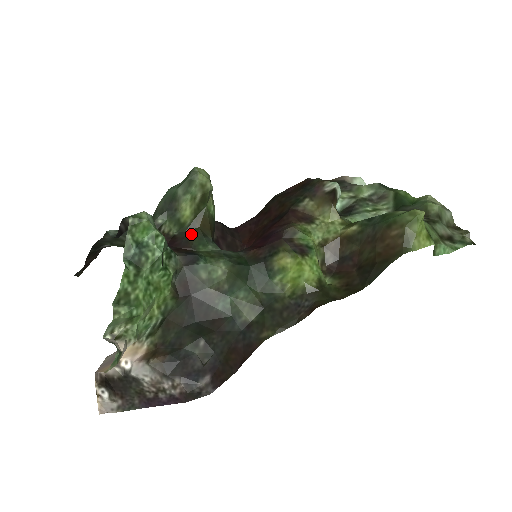
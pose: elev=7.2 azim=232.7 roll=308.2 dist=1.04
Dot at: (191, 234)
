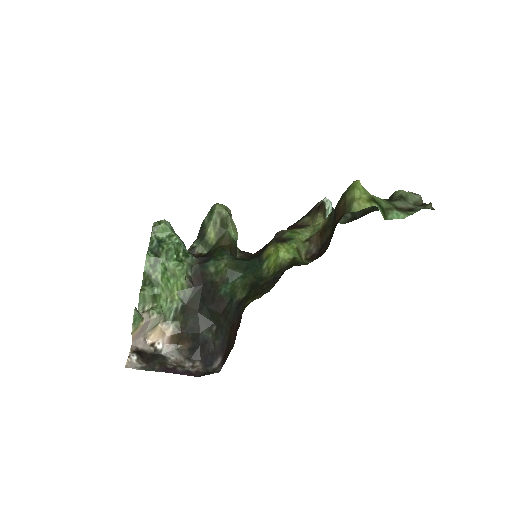
Dot at: (214, 250)
